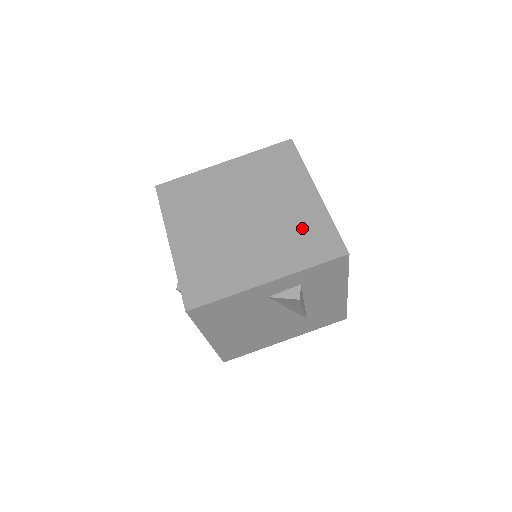
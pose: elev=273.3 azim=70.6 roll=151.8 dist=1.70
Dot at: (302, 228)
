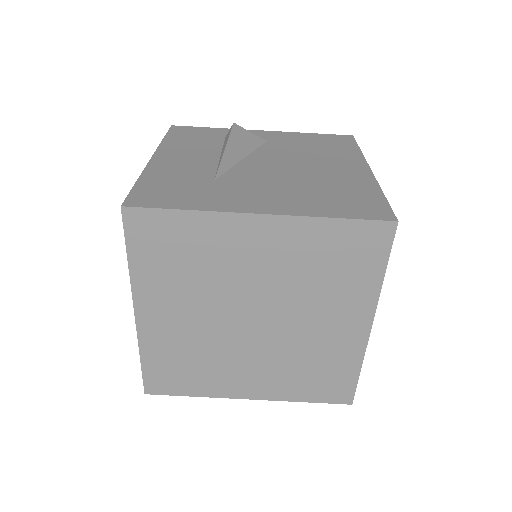
Dot at: (320, 363)
